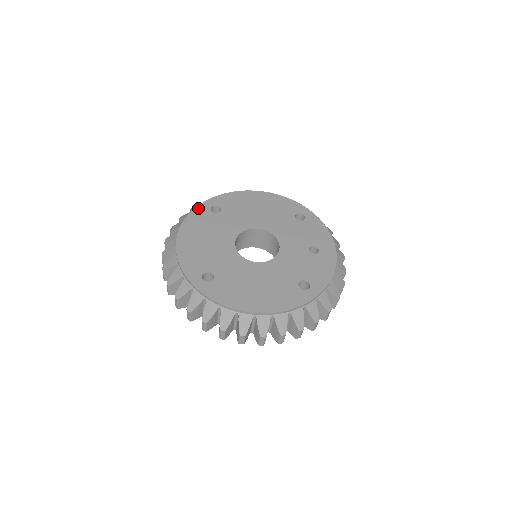
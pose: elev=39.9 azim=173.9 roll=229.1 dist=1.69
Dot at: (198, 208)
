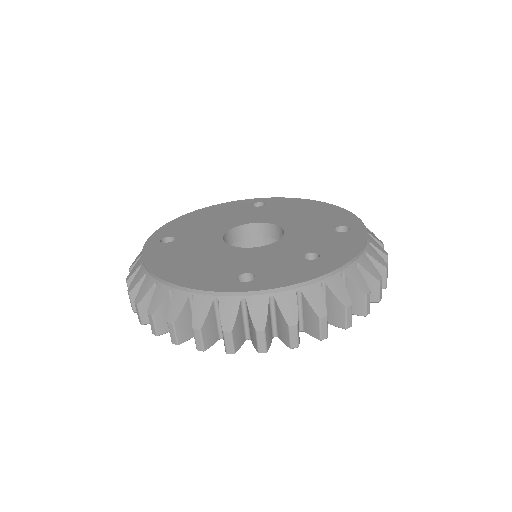
Dot at: (244, 200)
